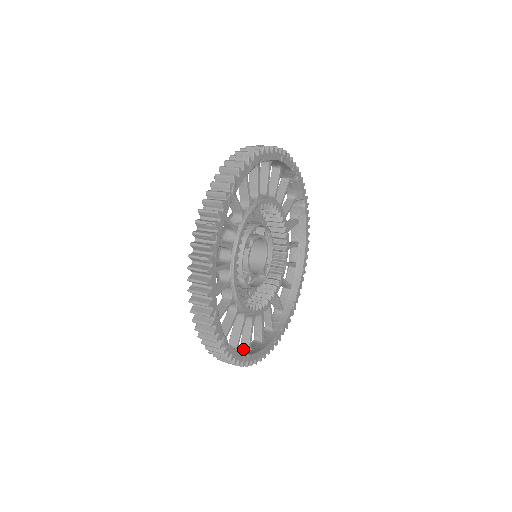
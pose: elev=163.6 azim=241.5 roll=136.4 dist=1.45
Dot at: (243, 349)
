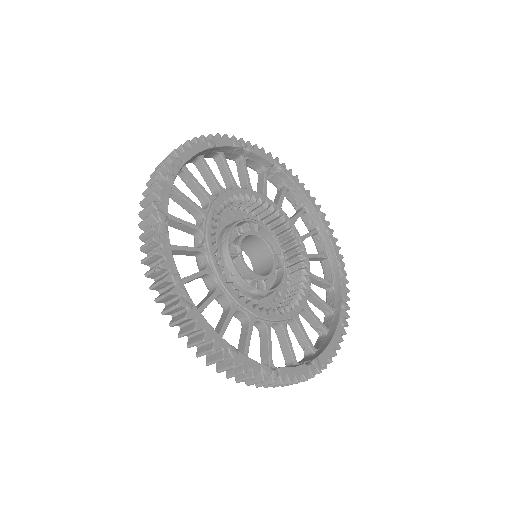
Dot at: (308, 356)
